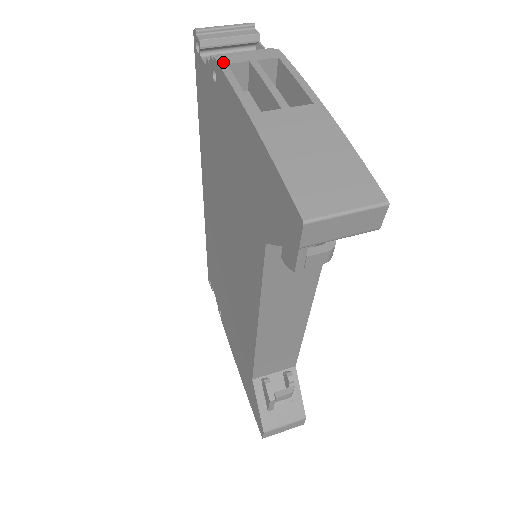
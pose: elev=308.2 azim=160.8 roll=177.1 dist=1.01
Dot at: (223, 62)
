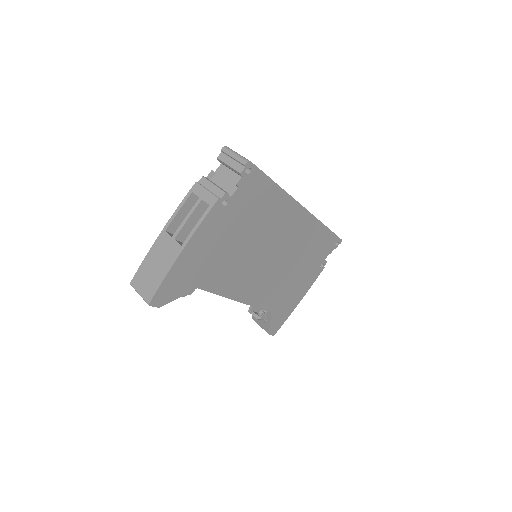
Dot at: (193, 189)
